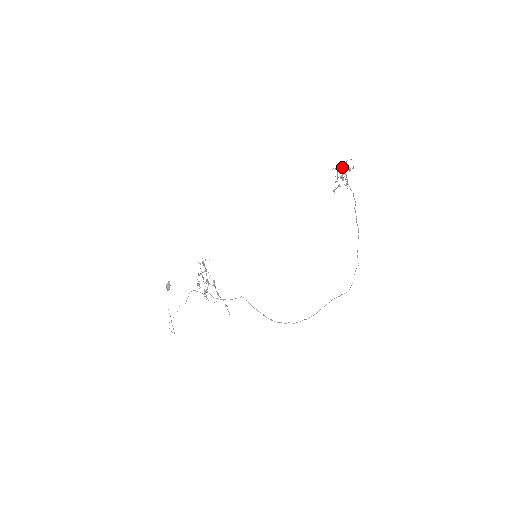
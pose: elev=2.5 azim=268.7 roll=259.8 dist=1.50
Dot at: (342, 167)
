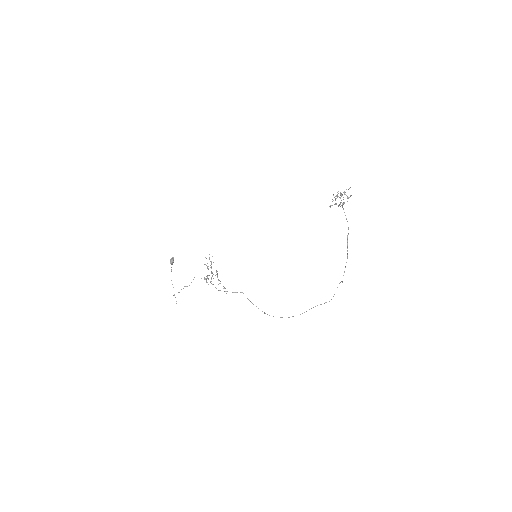
Dot at: (341, 194)
